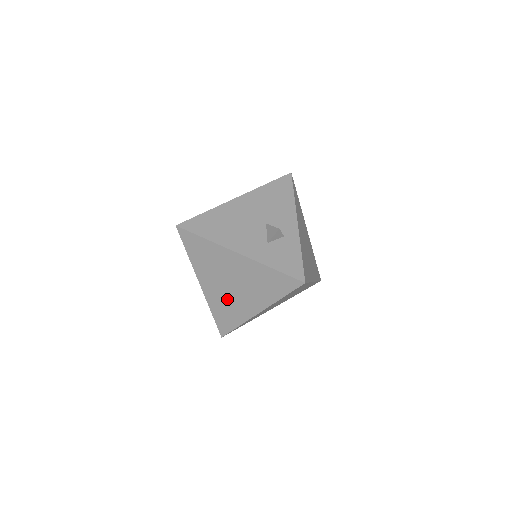
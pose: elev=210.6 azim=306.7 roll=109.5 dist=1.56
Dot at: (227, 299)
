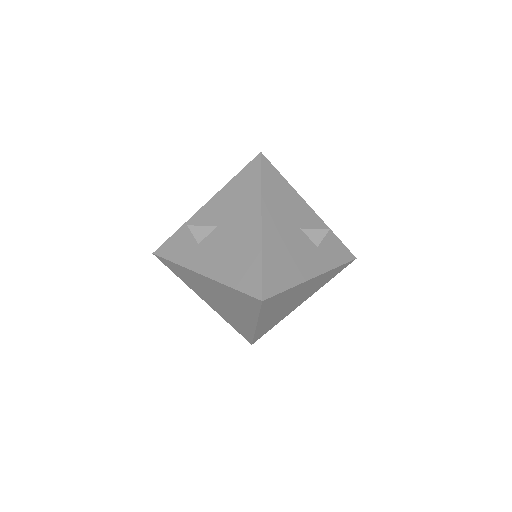
Dot at: occluded
